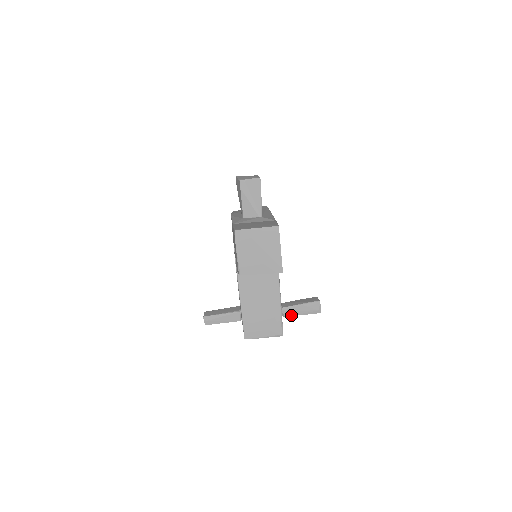
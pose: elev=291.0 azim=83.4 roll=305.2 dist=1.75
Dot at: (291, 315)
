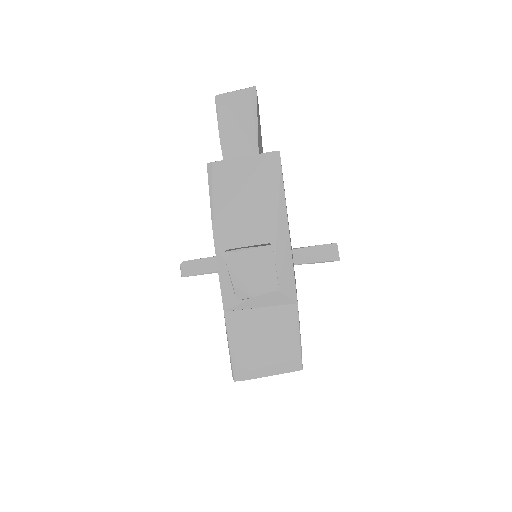
Dot at: occluded
